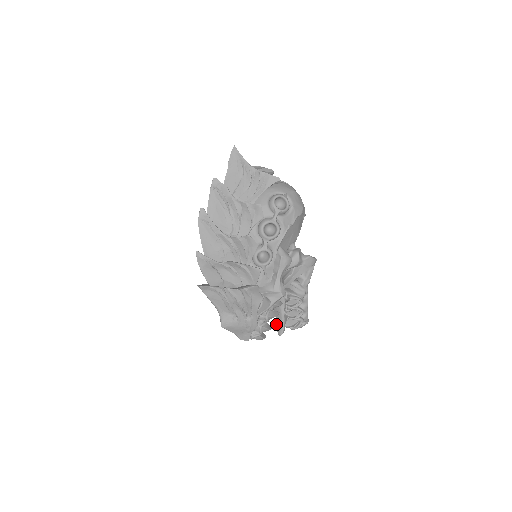
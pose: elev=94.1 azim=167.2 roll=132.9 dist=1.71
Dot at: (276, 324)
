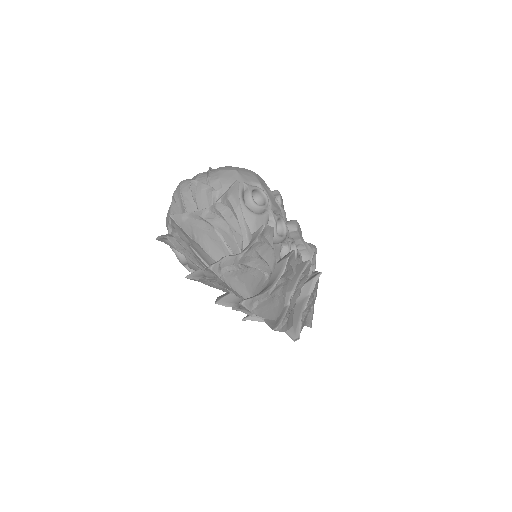
Dot at: occluded
